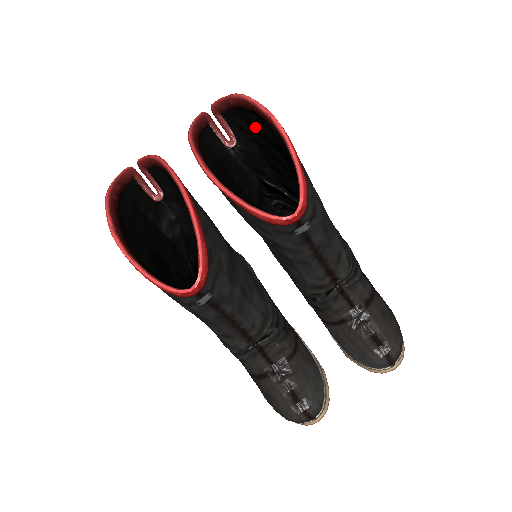
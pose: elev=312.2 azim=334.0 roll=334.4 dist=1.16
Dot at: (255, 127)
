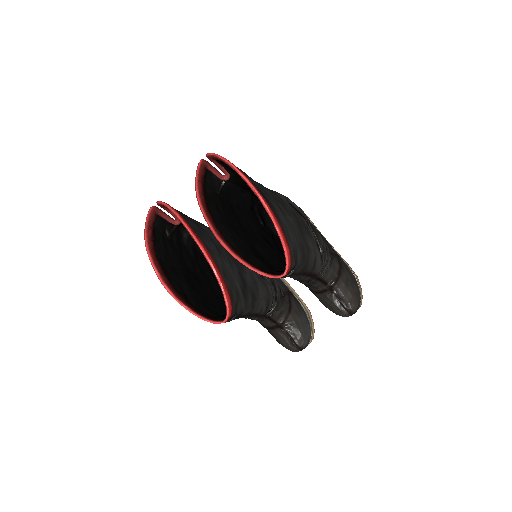
Dot at: occluded
